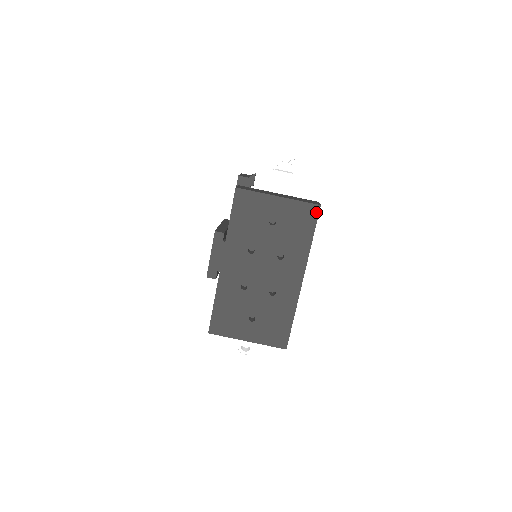
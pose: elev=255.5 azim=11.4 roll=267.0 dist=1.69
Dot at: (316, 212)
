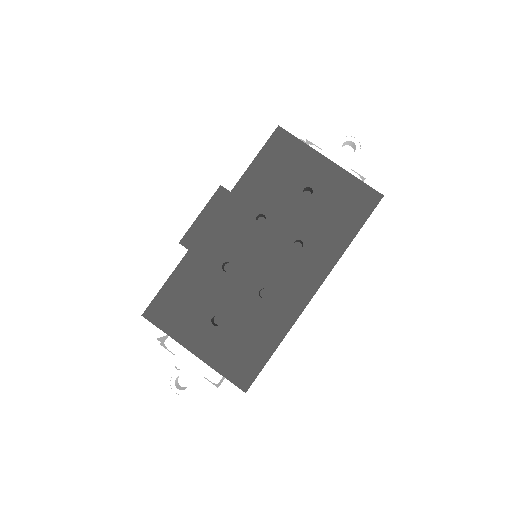
Dot at: (374, 202)
